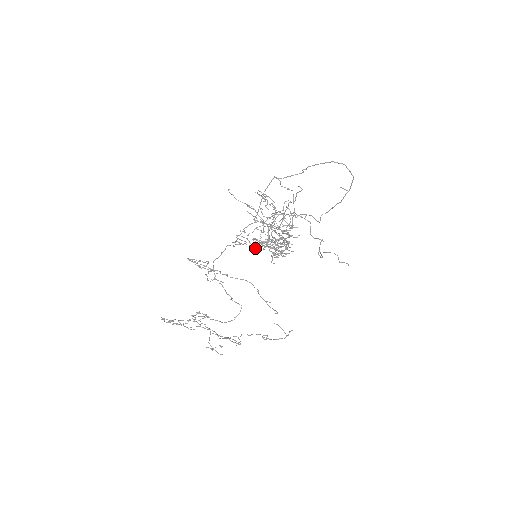
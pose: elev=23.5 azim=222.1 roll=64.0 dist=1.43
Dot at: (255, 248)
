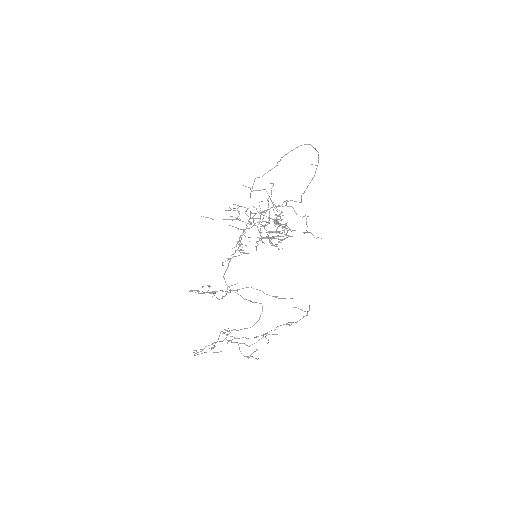
Dot at: occluded
